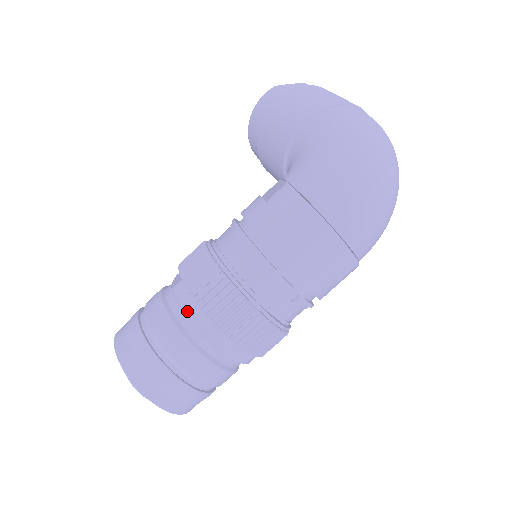
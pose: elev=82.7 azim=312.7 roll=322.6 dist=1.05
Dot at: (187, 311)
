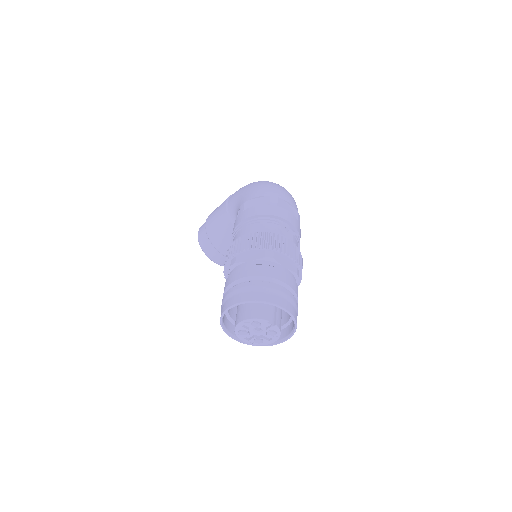
Dot at: (246, 260)
